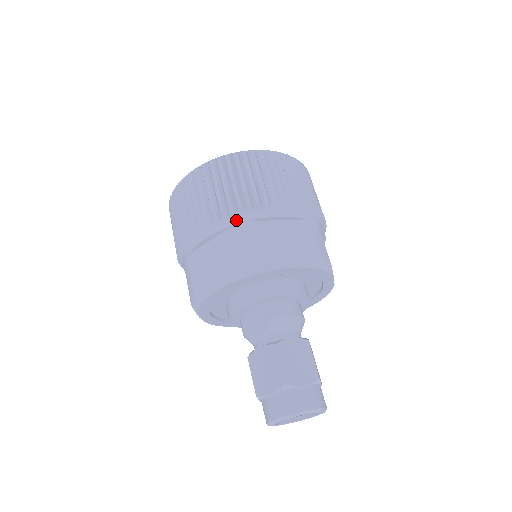
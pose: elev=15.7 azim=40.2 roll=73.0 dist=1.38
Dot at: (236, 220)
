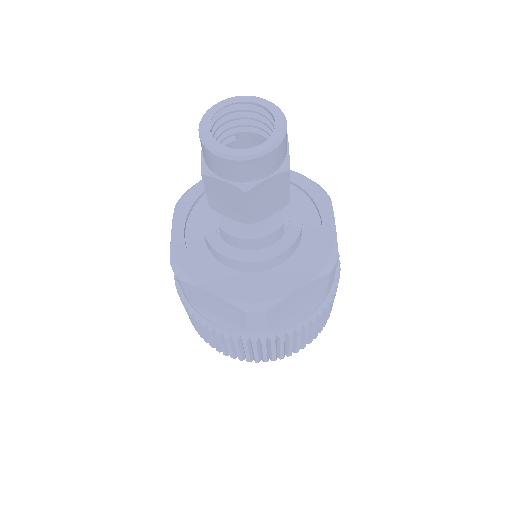
Dot at: occluded
